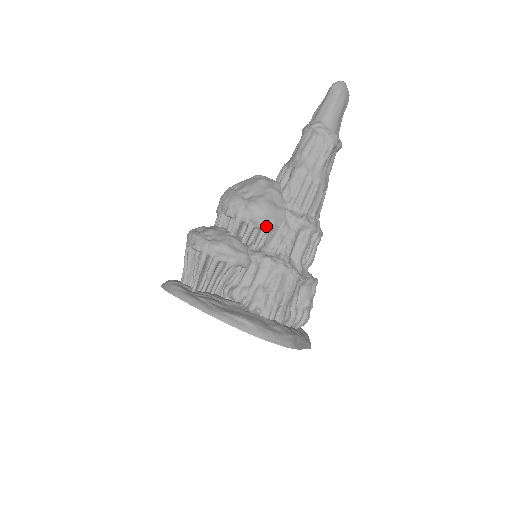
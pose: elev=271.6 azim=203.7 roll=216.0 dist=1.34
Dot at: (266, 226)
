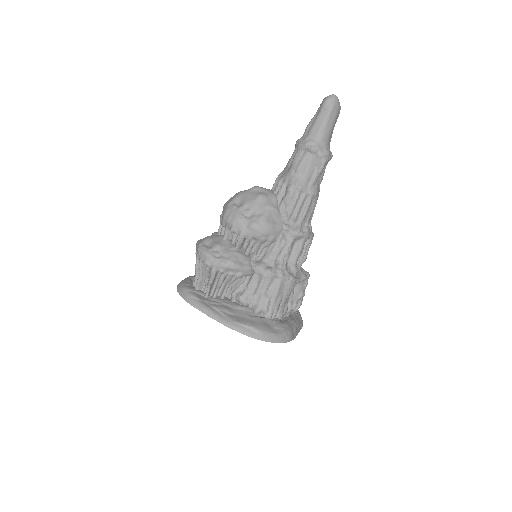
Dot at: (266, 241)
